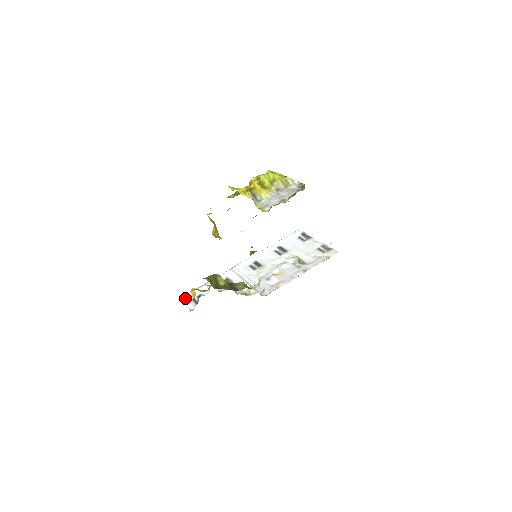
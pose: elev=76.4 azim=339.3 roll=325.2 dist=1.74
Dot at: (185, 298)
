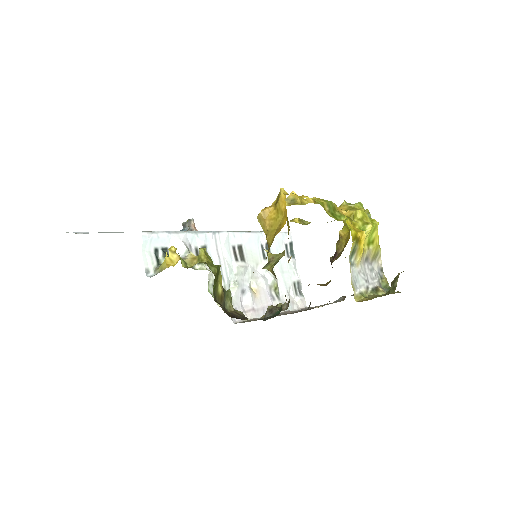
Dot at: (148, 239)
